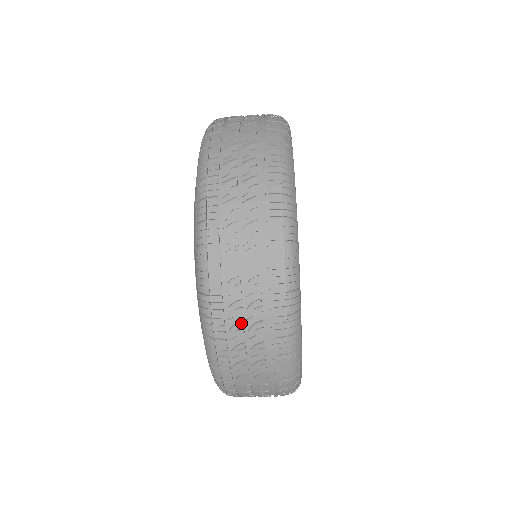
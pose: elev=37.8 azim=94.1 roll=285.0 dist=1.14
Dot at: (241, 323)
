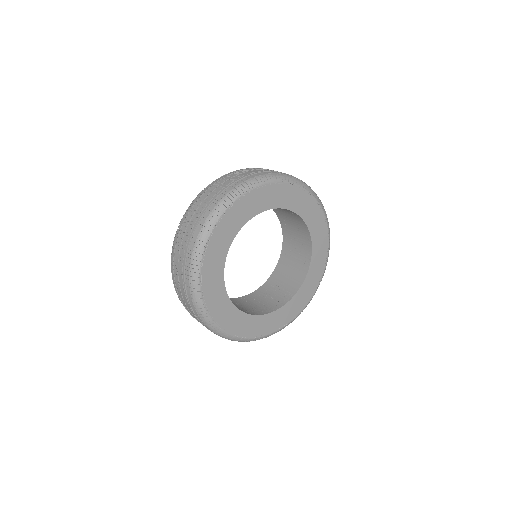
Dot at: (180, 293)
